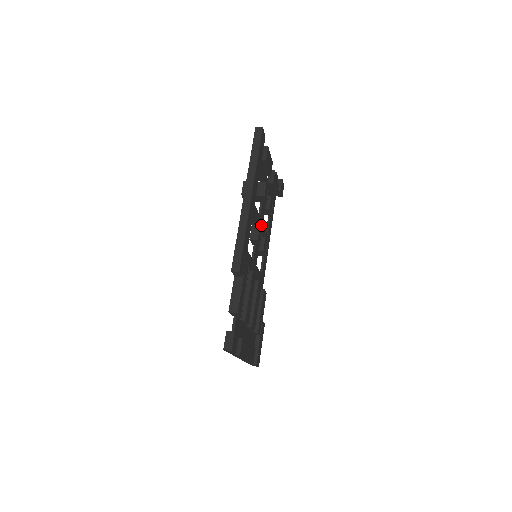
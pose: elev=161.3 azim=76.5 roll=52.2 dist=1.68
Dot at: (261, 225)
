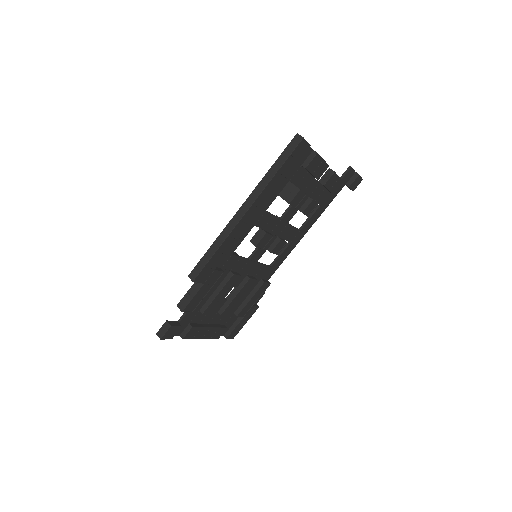
Dot at: (283, 226)
